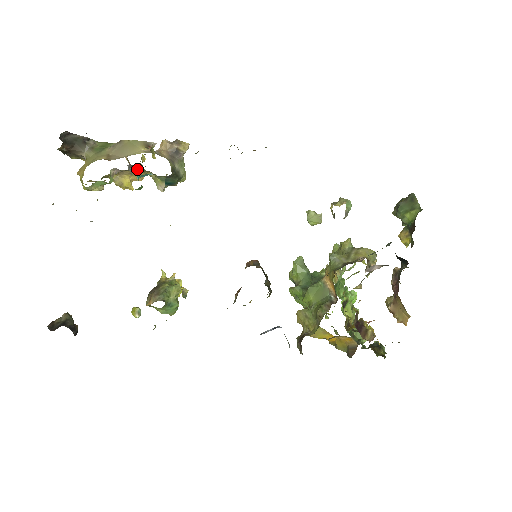
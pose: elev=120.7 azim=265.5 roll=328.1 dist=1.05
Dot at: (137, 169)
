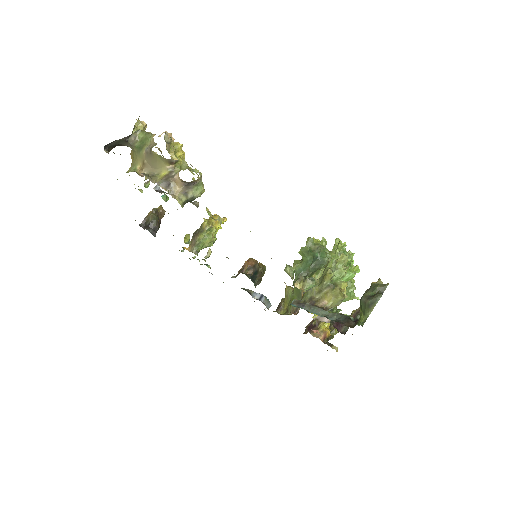
Dot at: occluded
